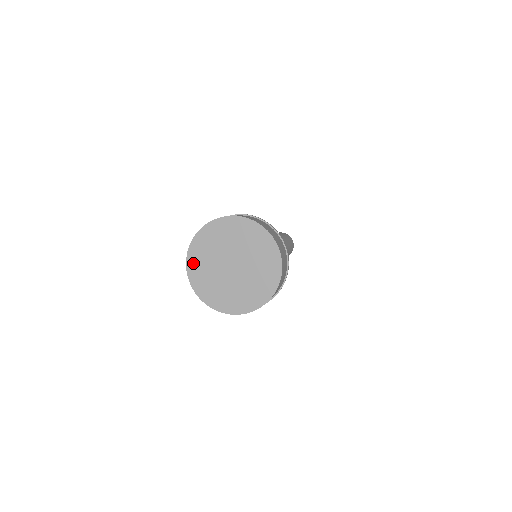
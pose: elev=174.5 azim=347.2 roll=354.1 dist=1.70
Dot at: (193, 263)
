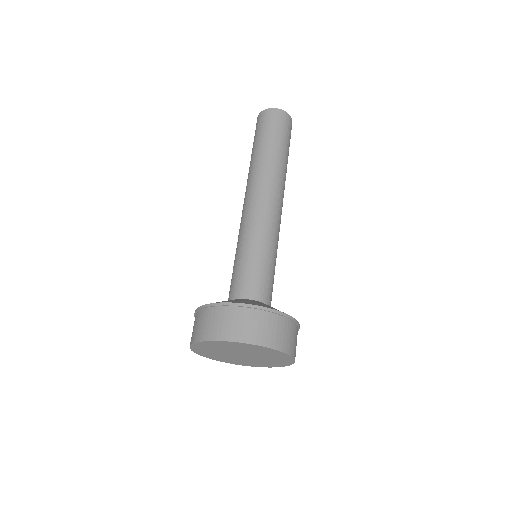
Dot at: (198, 350)
